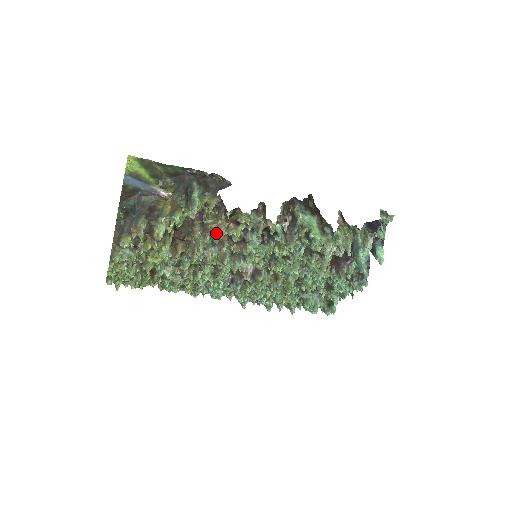
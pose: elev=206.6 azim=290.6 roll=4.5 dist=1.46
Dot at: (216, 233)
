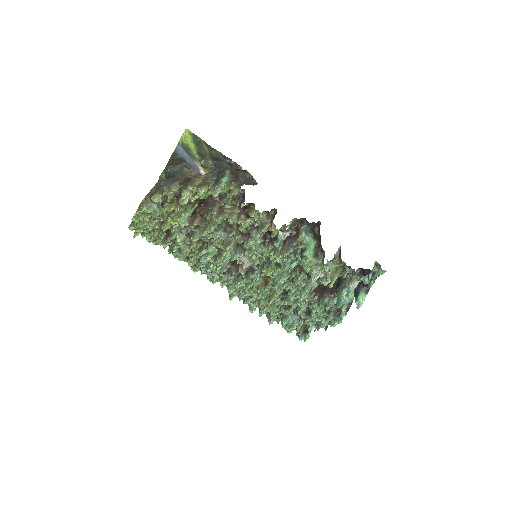
Dot at: (228, 218)
